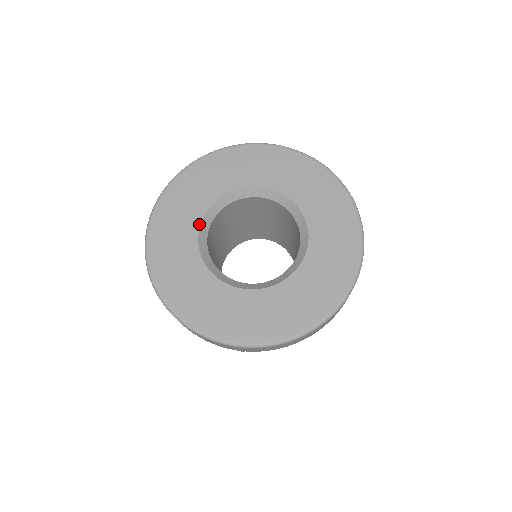
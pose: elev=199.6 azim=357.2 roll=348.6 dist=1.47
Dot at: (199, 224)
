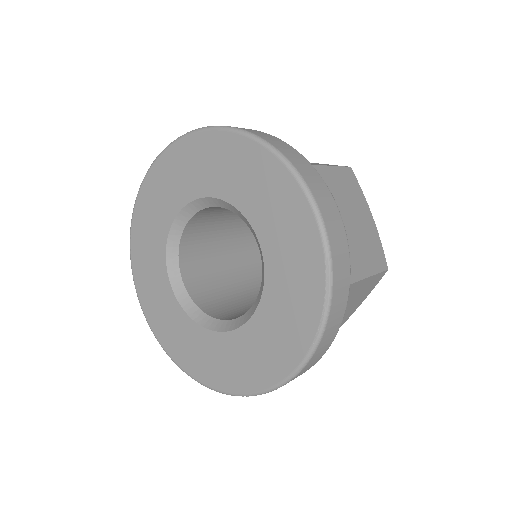
Dot at: (173, 219)
